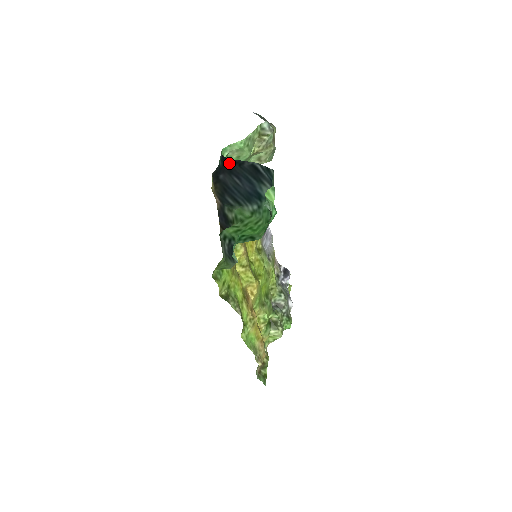
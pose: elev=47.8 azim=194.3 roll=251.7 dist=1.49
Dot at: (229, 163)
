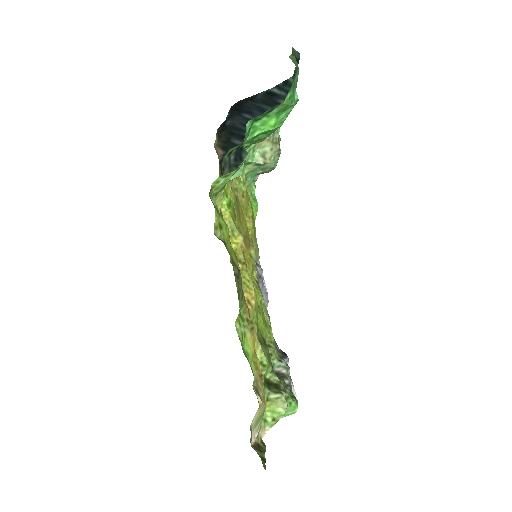
Dot at: (239, 104)
